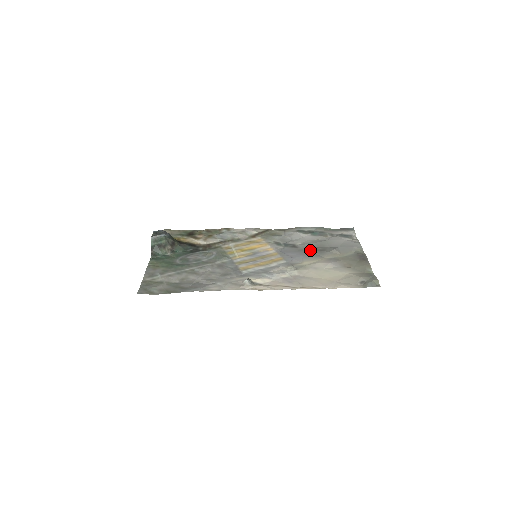
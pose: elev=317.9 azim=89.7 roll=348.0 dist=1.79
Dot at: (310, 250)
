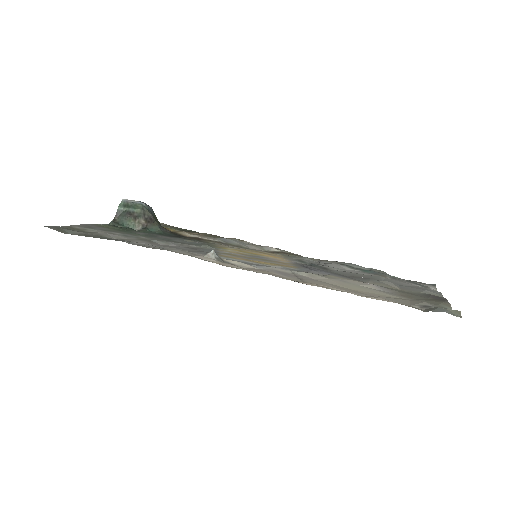
Dot at: (348, 275)
